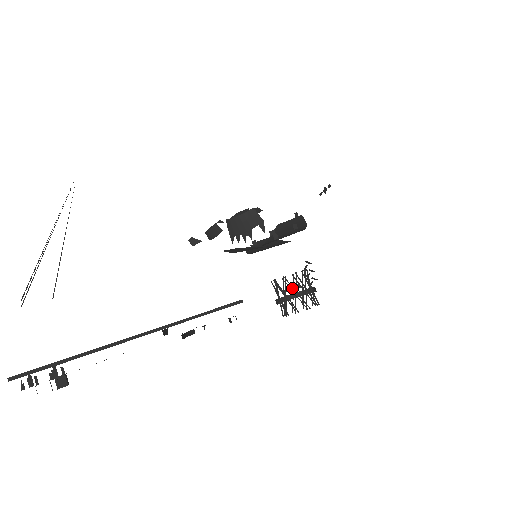
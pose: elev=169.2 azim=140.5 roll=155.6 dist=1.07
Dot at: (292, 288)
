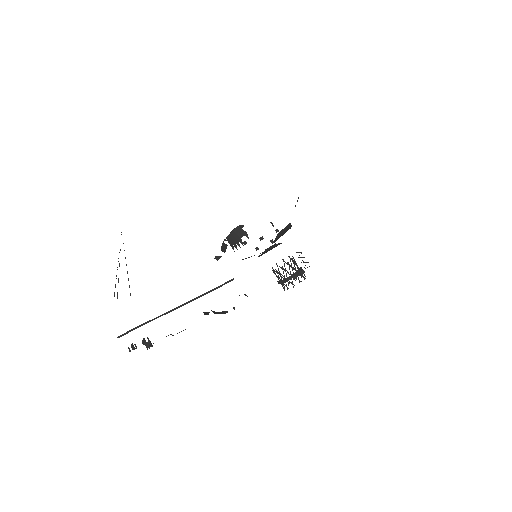
Dot at: (299, 274)
